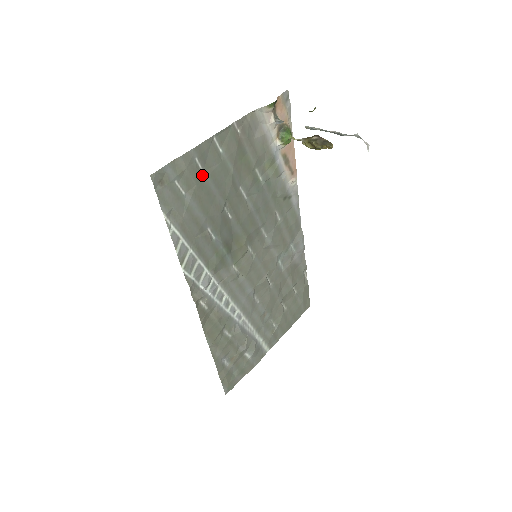
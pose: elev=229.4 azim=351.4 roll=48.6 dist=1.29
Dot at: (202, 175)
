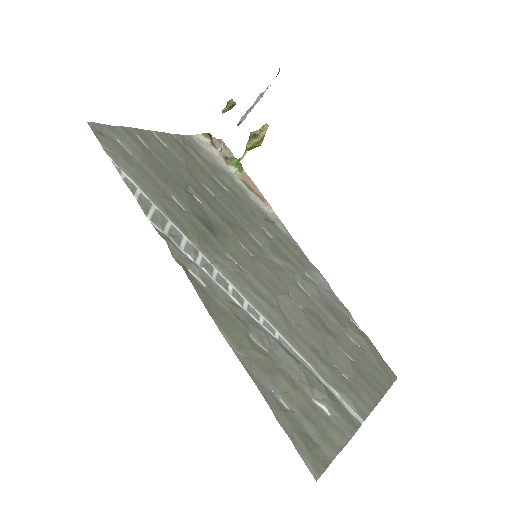
Dot at: (149, 151)
